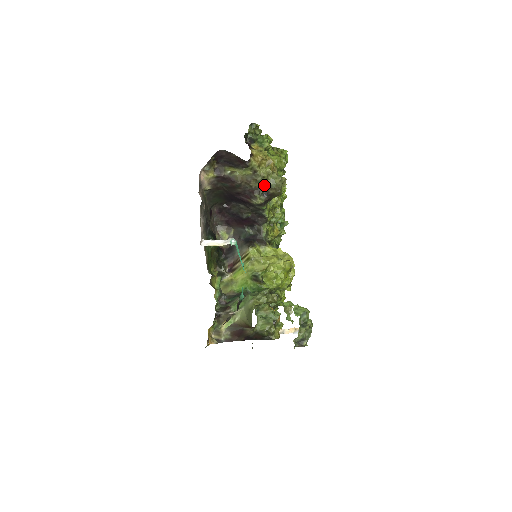
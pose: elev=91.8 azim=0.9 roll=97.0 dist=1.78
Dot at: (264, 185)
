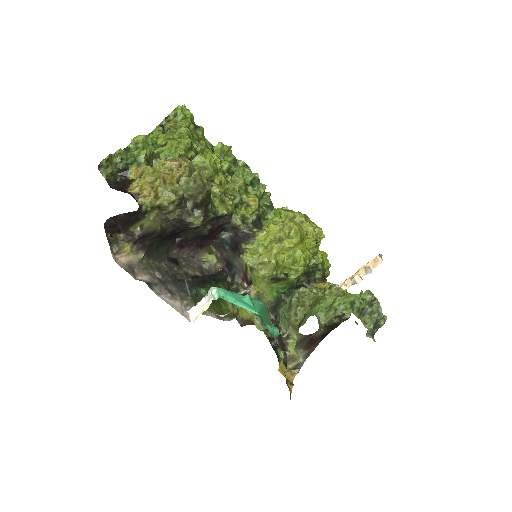
Dot at: (184, 203)
